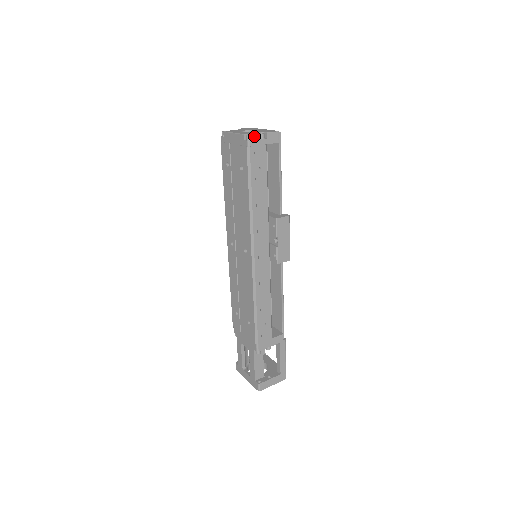
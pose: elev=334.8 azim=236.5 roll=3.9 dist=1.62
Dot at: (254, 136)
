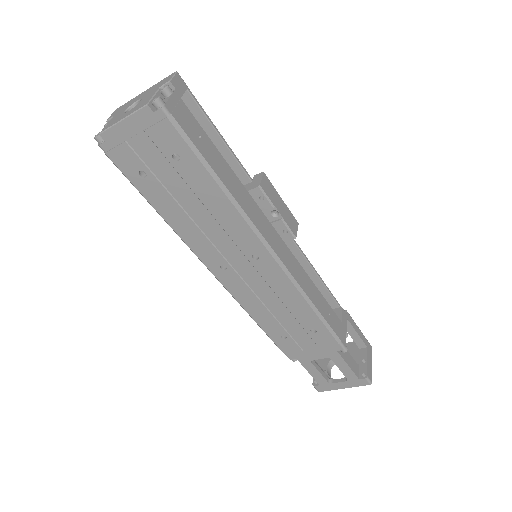
Dot at: occluded
